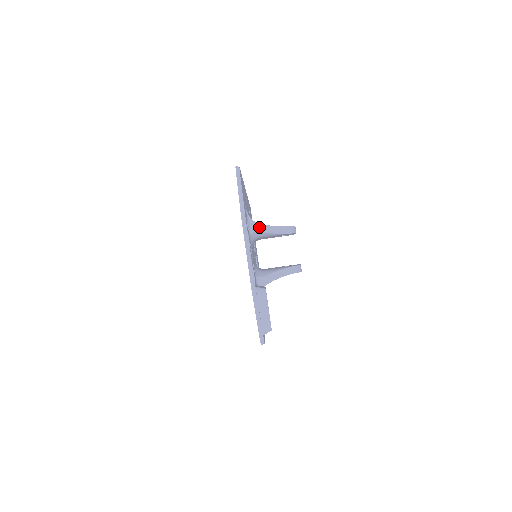
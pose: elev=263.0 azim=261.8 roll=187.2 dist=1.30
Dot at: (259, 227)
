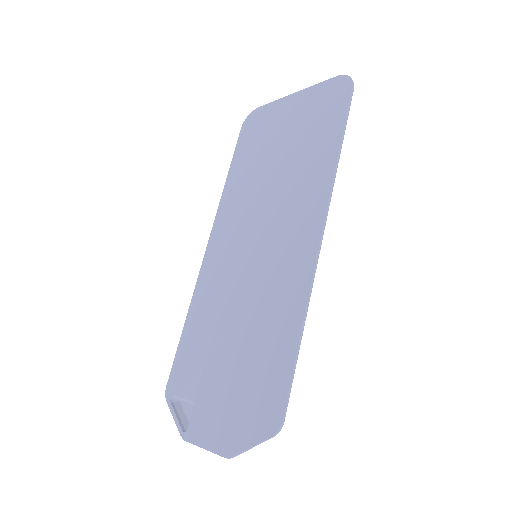
Dot at: occluded
